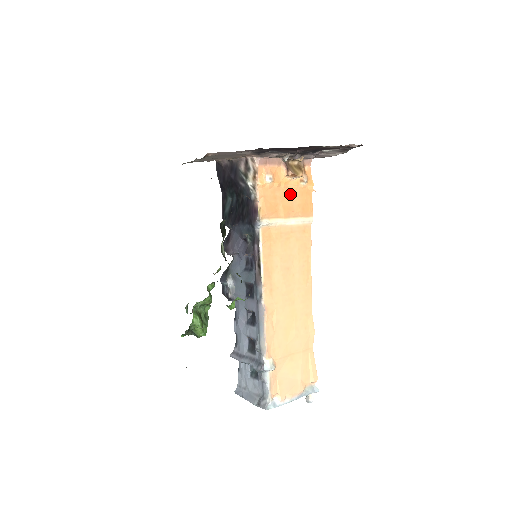
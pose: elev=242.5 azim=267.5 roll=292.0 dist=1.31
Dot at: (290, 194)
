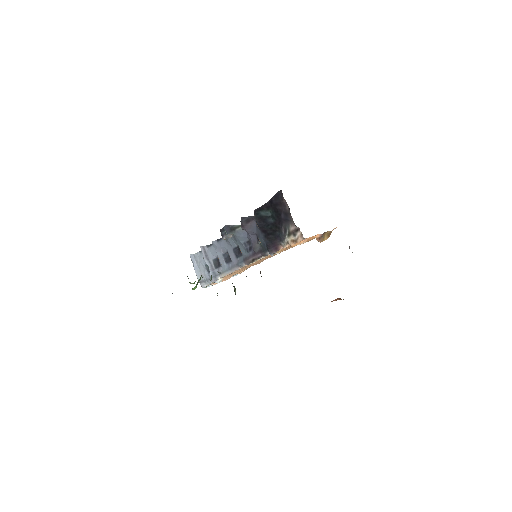
Dot at: occluded
